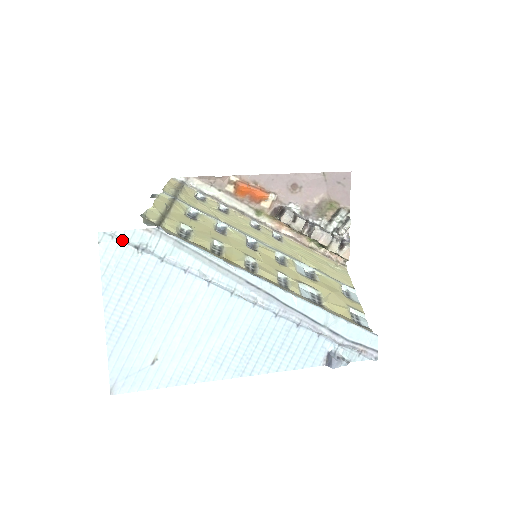
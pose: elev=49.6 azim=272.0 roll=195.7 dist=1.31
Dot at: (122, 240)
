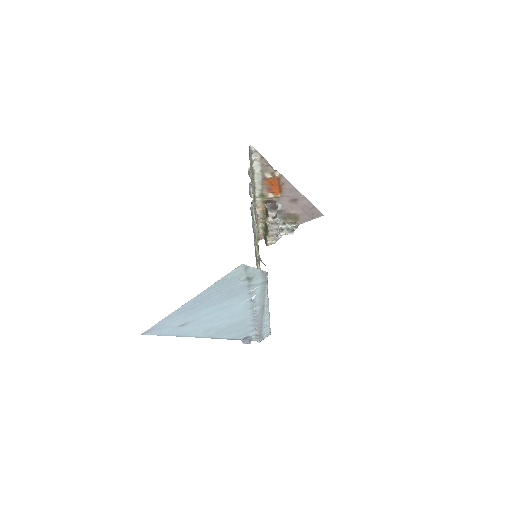
Dot at: (247, 271)
